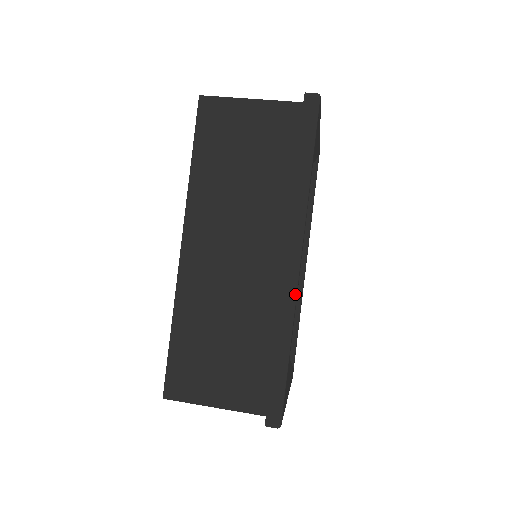
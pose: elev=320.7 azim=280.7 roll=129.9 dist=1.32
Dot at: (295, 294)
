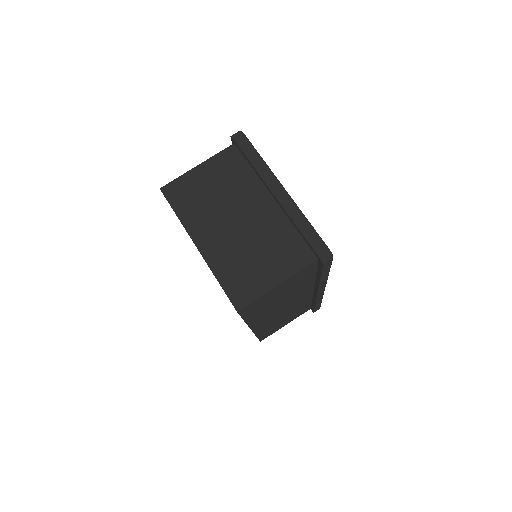
Dot at: occluded
